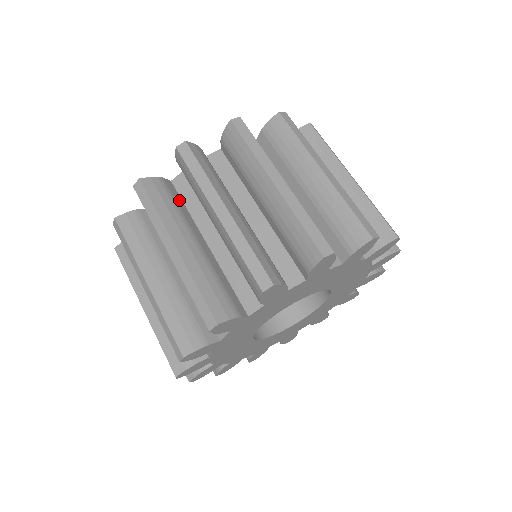
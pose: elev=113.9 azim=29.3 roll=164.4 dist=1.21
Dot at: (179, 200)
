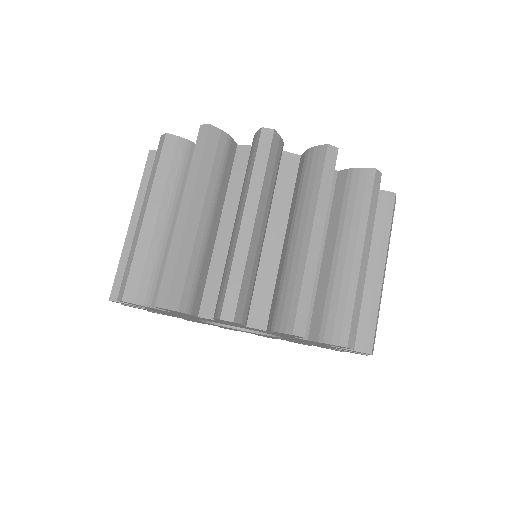
Dot at: occluded
